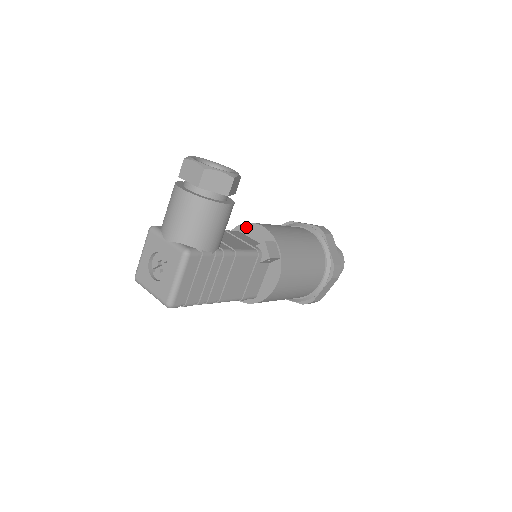
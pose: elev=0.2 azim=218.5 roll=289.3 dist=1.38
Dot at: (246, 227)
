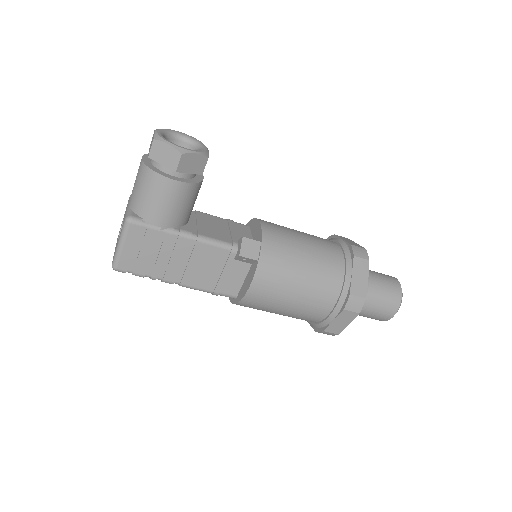
Dot at: (253, 222)
